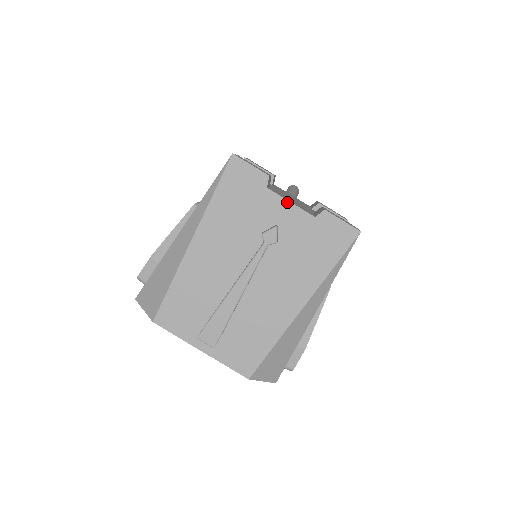
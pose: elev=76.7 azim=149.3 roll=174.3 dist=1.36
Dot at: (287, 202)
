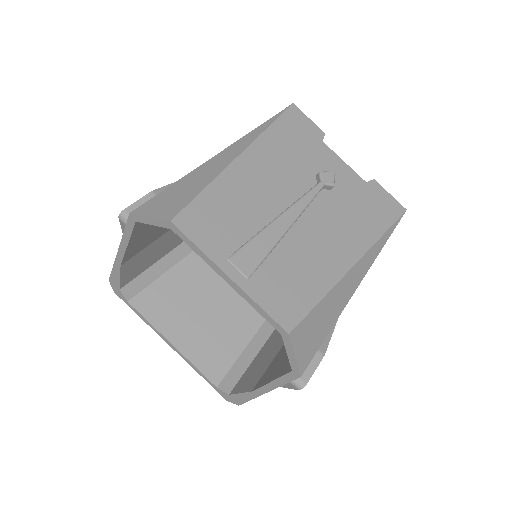
Dot at: (341, 160)
